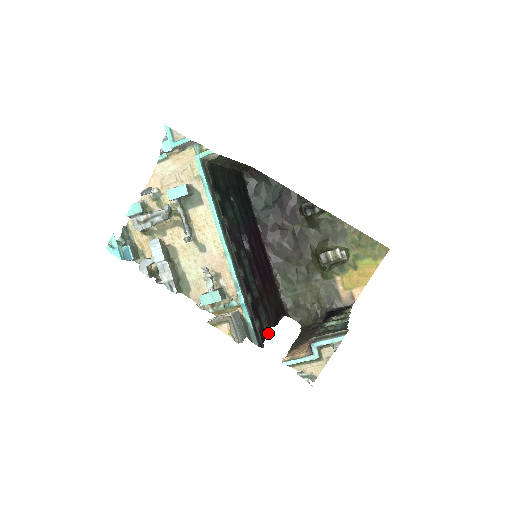
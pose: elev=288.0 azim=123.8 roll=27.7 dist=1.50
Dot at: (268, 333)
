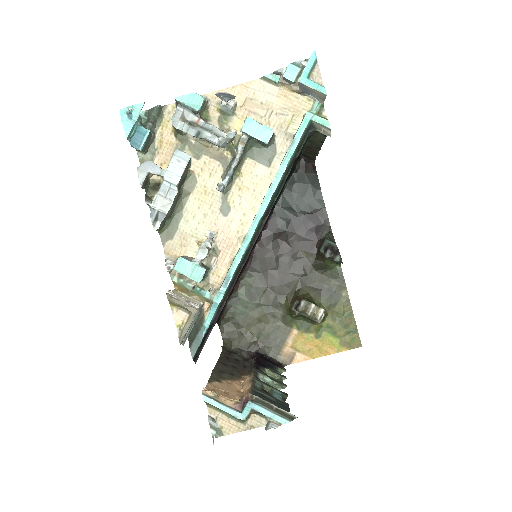
Dot at: occluded
